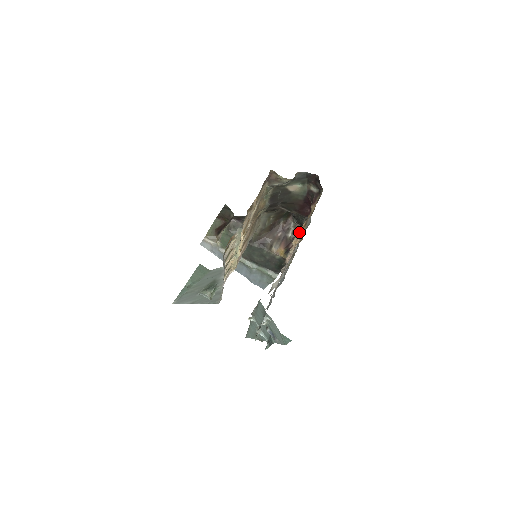
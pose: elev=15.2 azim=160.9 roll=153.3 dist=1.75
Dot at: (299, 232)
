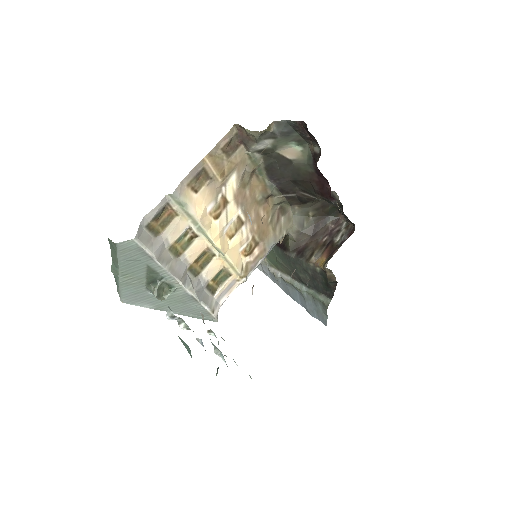
Dot at: occluded
